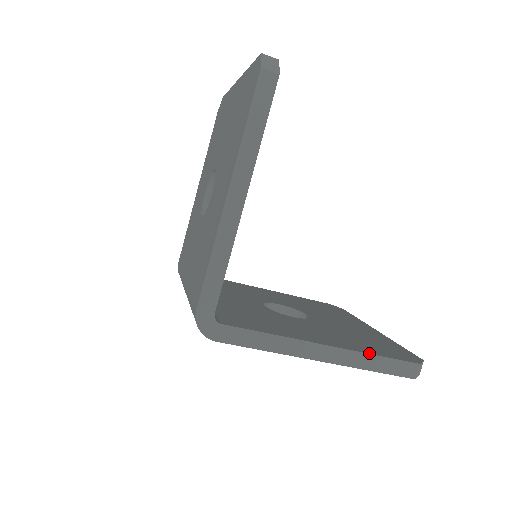
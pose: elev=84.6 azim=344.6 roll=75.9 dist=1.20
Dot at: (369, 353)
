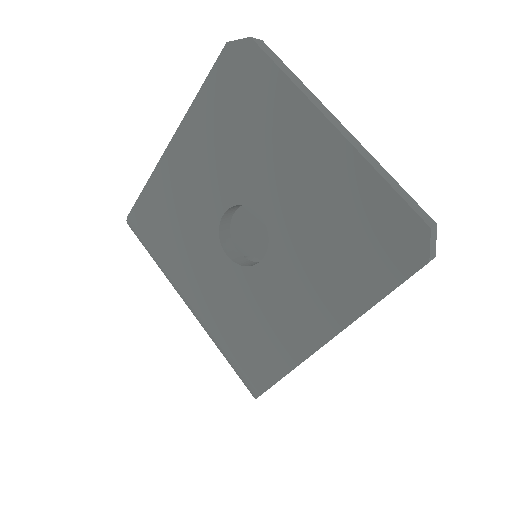
Dot at: occluded
